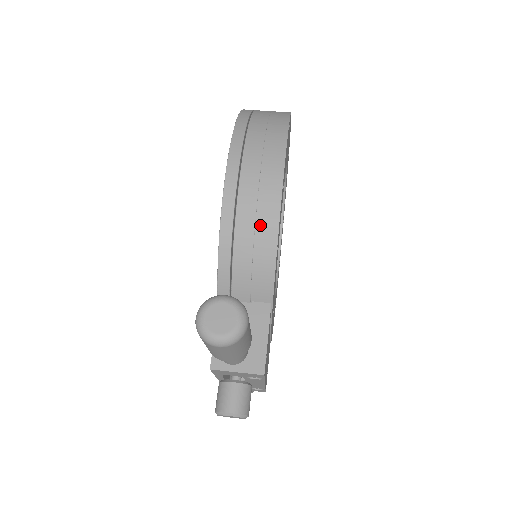
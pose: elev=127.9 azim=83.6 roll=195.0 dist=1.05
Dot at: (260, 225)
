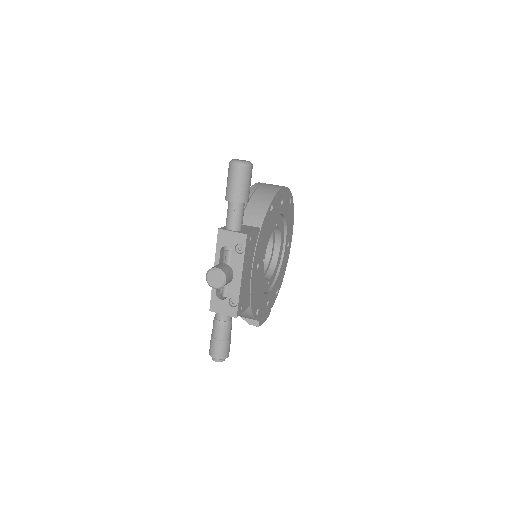
Dot at: (266, 194)
